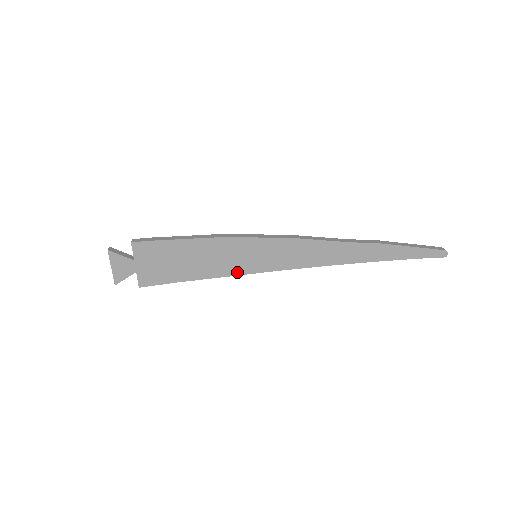
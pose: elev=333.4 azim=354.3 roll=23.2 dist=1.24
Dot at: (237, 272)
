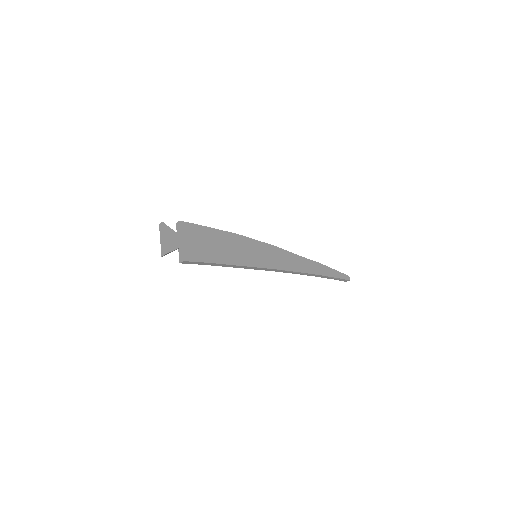
Dot at: (248, 264)
